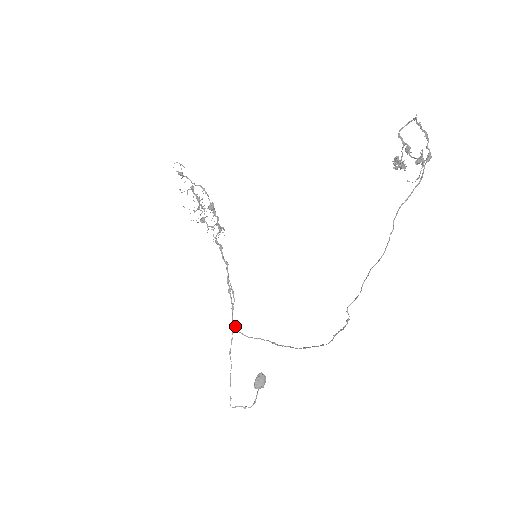
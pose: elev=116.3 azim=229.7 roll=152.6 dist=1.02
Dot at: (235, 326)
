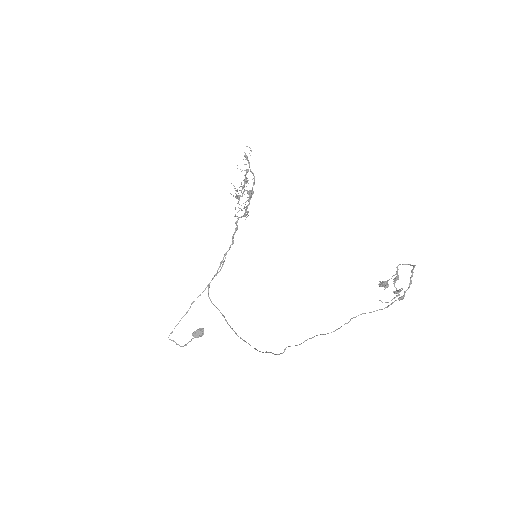
Dot at: occluded
